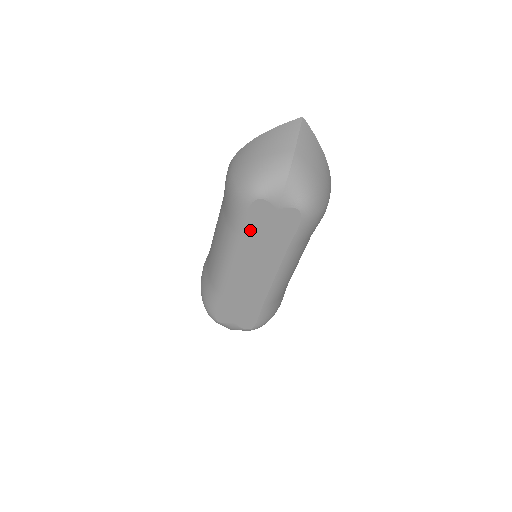
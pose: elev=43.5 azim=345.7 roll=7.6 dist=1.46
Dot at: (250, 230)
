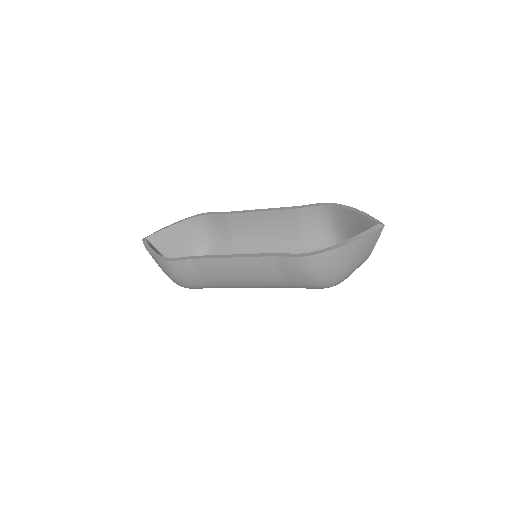
Dot at: occluded
